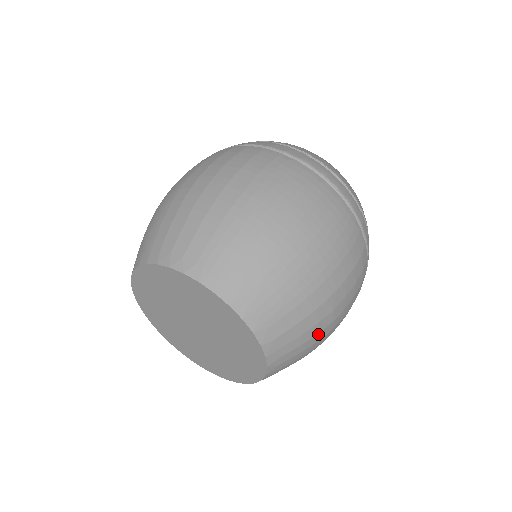
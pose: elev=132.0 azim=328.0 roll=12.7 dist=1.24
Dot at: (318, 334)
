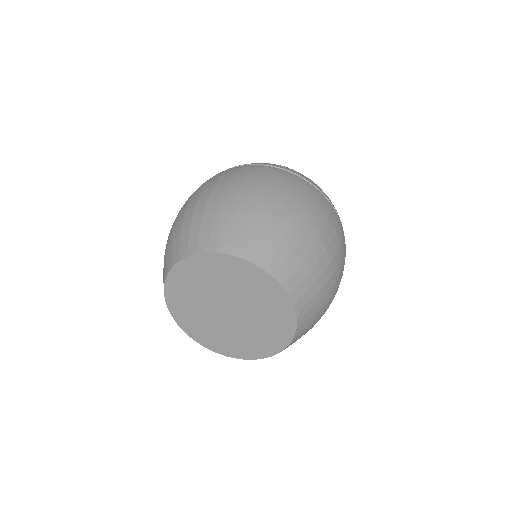
Dot at: (324, 273)
